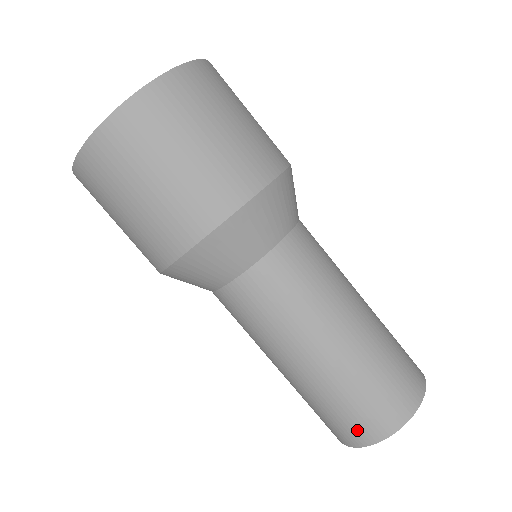
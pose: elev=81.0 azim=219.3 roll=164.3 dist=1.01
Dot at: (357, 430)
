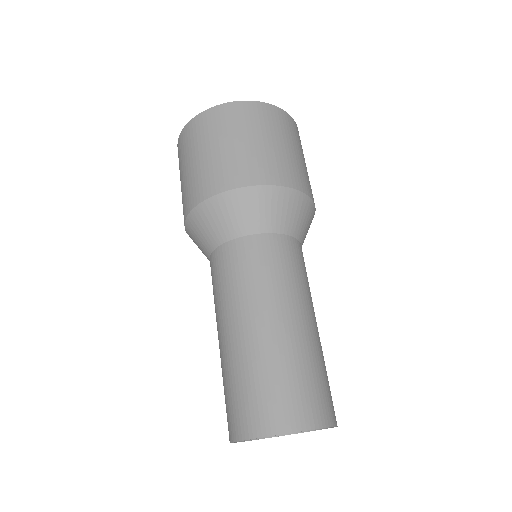
Dot at: (260, 414)
